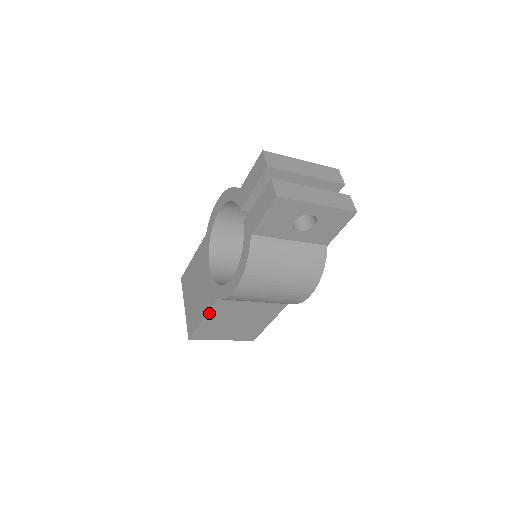
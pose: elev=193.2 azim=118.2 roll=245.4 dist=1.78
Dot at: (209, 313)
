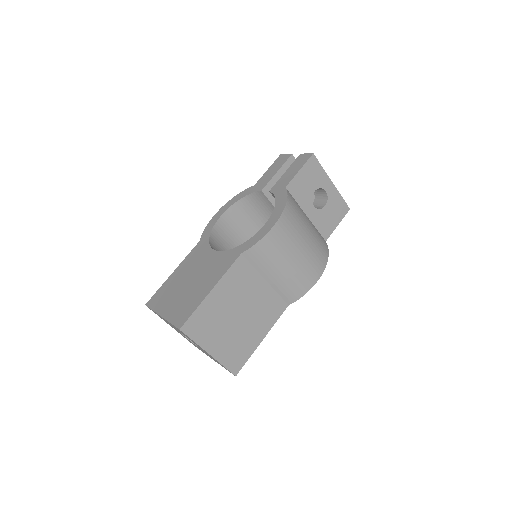
Dot at: (223, 279)
